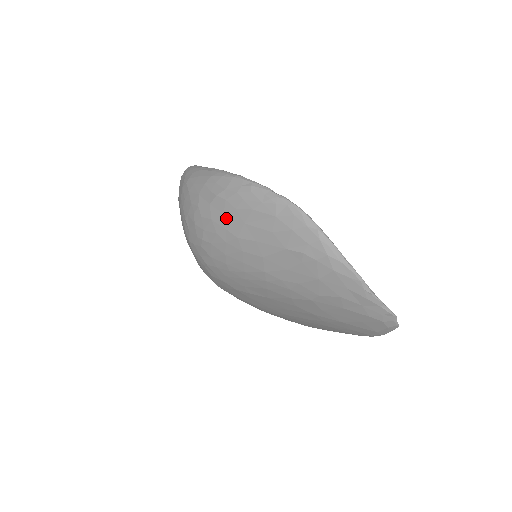
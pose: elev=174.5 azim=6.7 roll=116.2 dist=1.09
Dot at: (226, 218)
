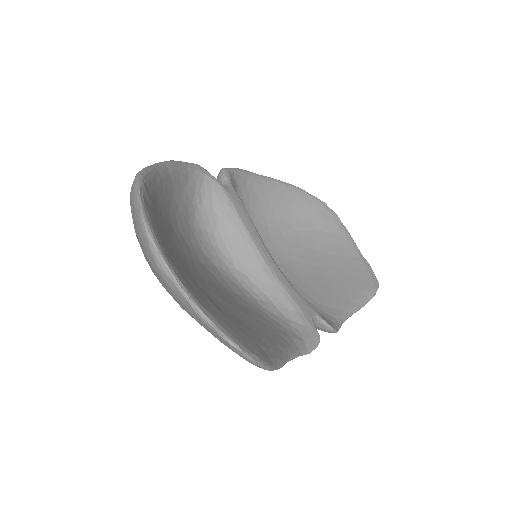
Dot at: occluded
